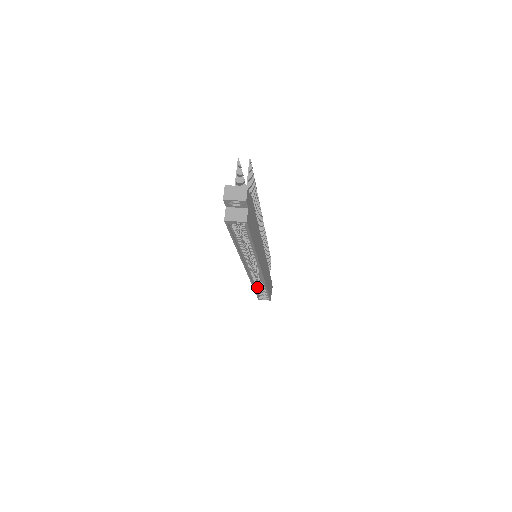
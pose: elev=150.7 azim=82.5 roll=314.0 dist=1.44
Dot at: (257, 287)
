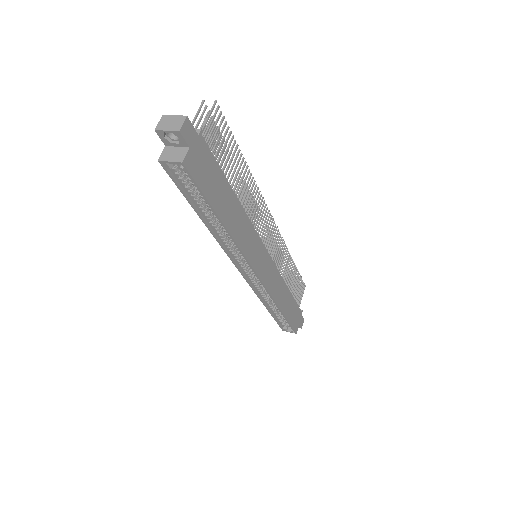
Dot at: (271, 307)
